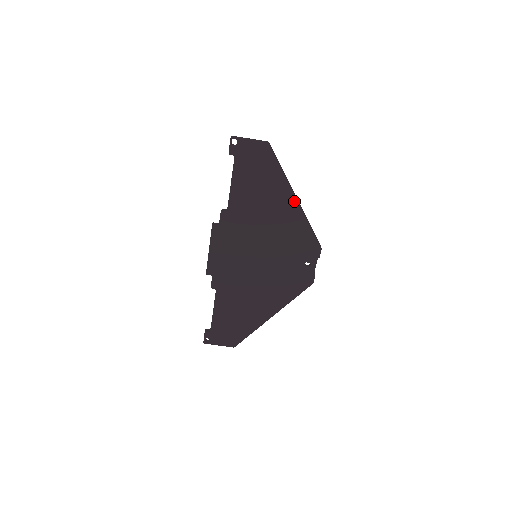
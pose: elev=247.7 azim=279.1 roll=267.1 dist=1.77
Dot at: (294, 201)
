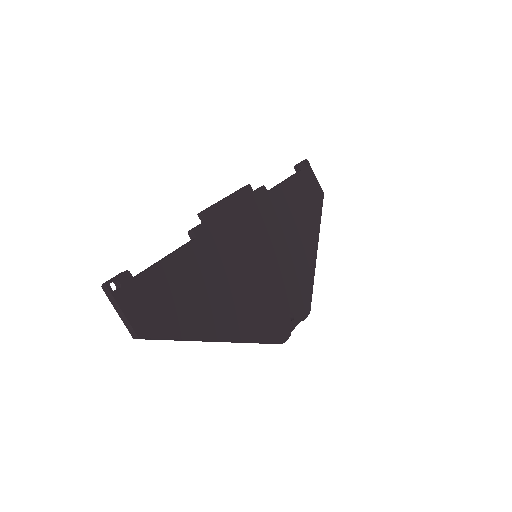
Dot at: (315, 248)
